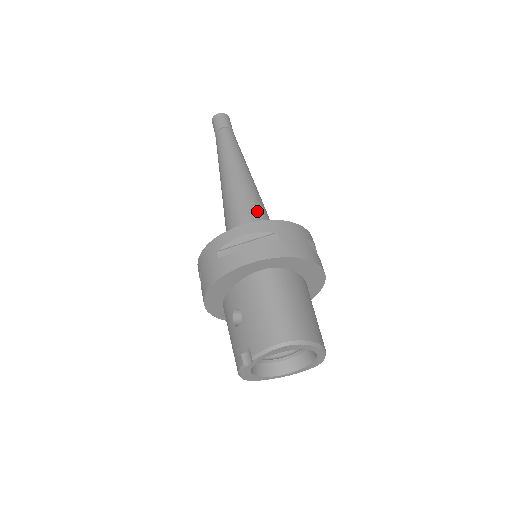
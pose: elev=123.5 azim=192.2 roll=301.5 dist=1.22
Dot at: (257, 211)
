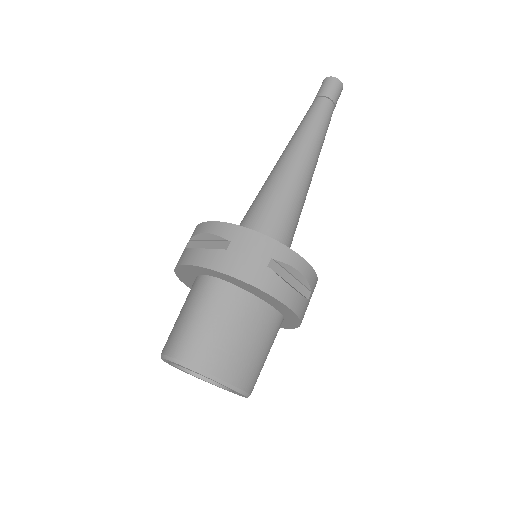
Dot at: (271, 207)
